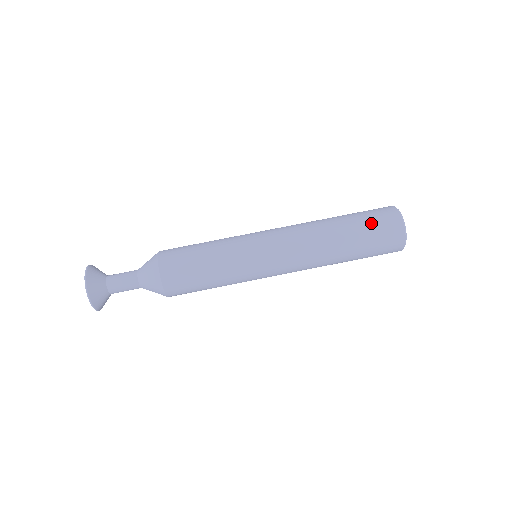
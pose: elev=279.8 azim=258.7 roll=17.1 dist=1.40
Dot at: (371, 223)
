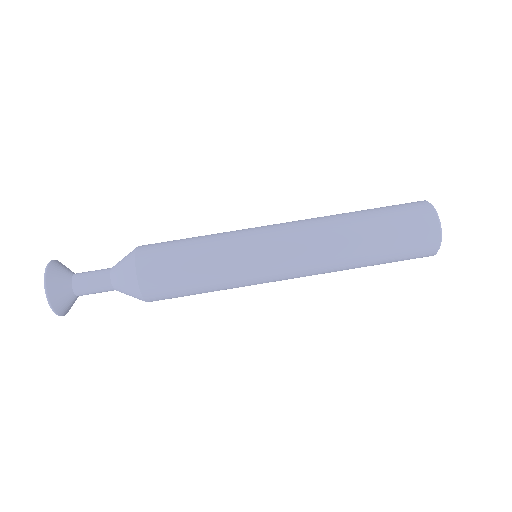
Dot at: (398, 218)
